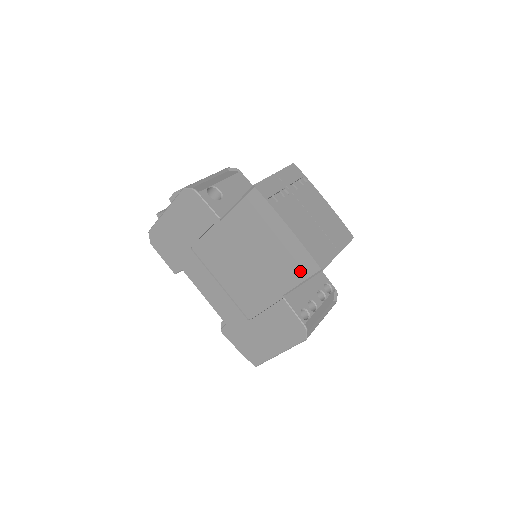
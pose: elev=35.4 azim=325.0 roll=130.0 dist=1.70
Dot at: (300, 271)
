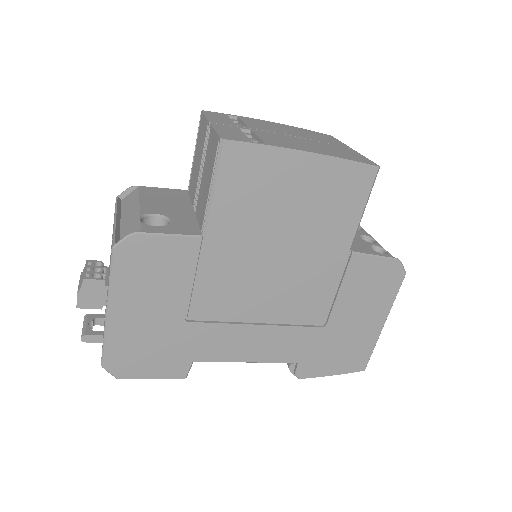
Dot at: (354, 196)
